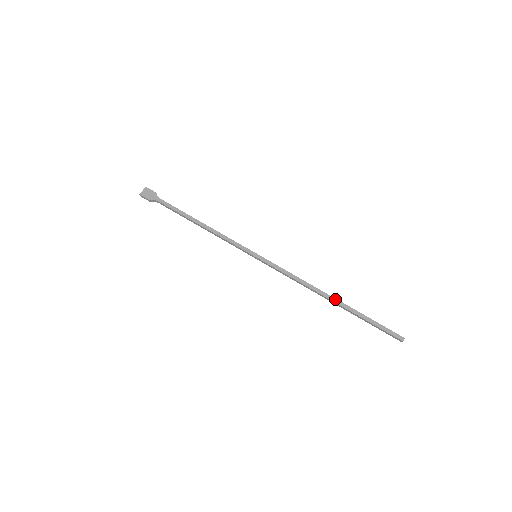
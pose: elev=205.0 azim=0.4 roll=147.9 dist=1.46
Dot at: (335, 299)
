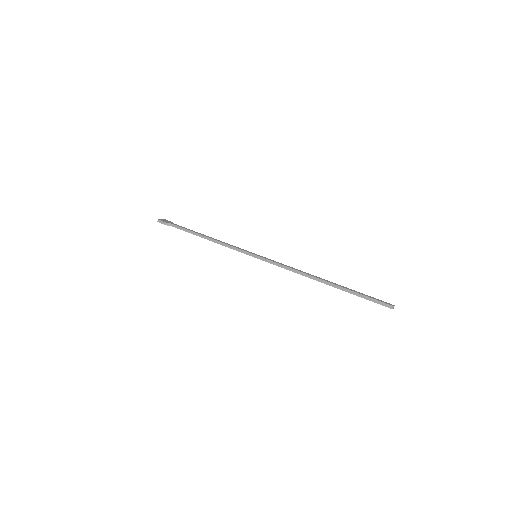
Dot at: (328, 281)
